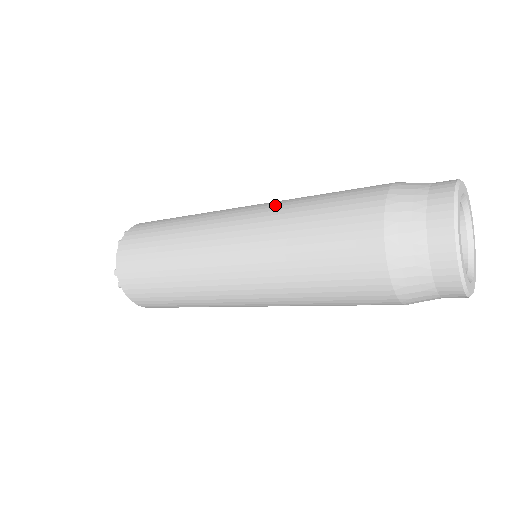
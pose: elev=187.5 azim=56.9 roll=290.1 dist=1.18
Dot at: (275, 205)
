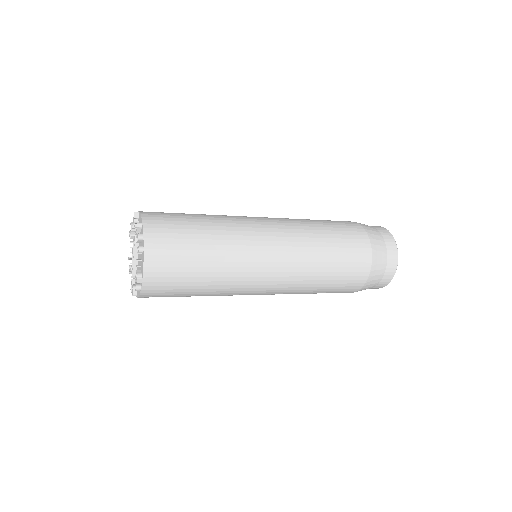
Dot at: (300, 235)
